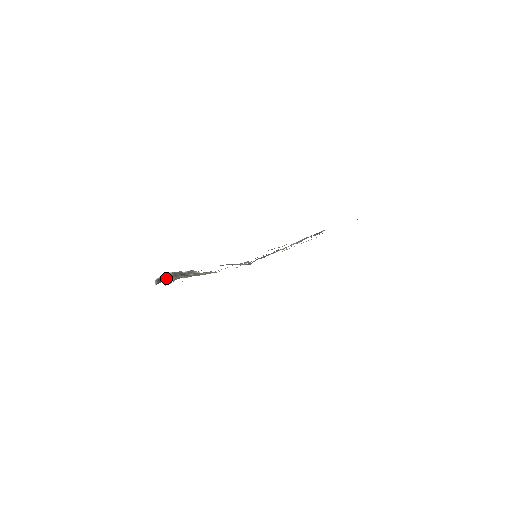
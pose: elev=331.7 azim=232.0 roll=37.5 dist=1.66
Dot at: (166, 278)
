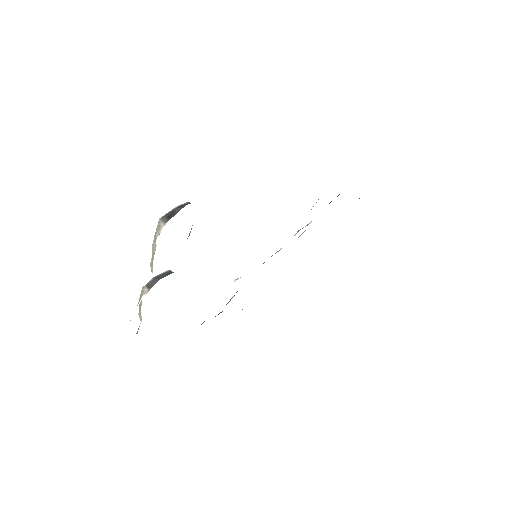
Dot at: occluded
